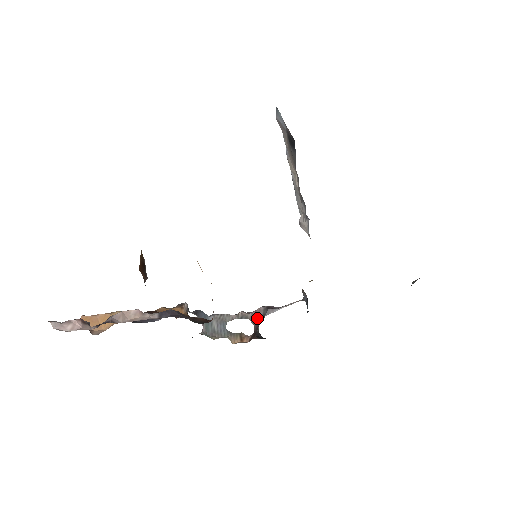
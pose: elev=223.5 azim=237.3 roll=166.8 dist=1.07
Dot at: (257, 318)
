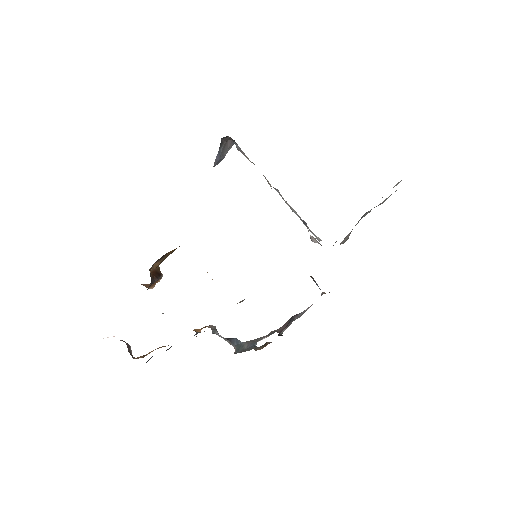
Dot at: (283, 328)
